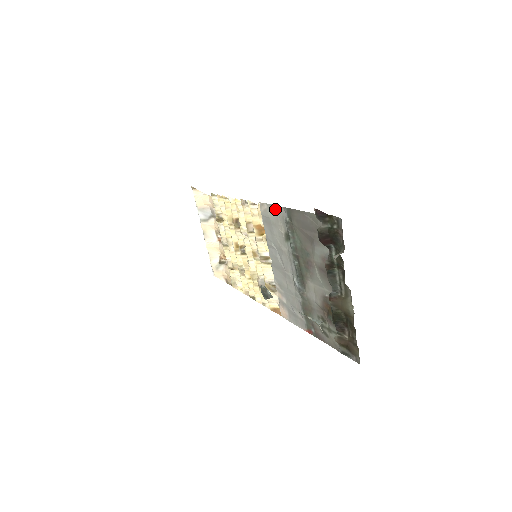
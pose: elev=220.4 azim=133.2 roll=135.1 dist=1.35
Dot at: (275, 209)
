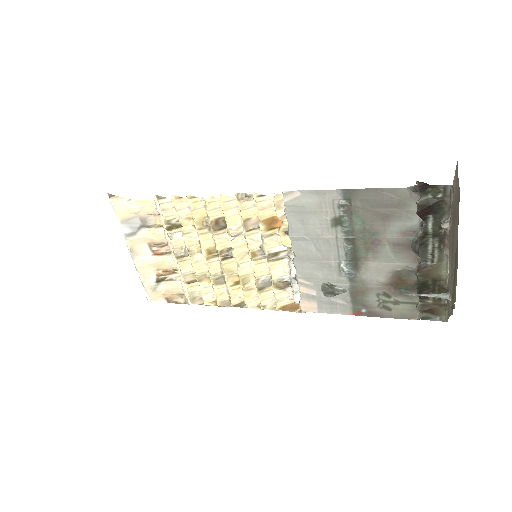
Dot at: (318, 194)
